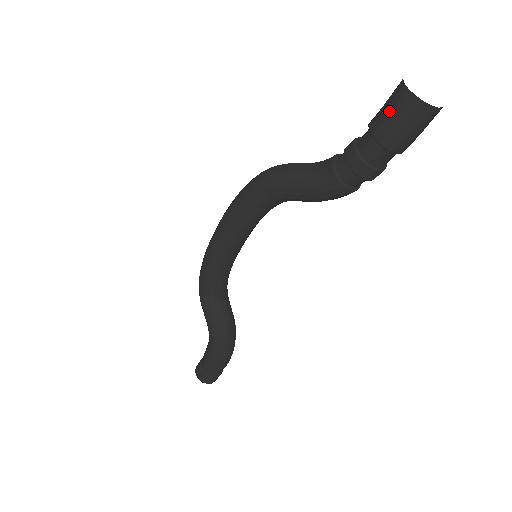
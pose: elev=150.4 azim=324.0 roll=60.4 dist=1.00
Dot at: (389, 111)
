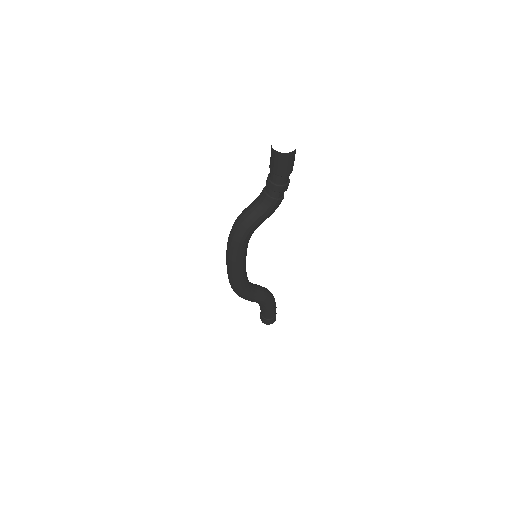
Dot at: (281, 164)
